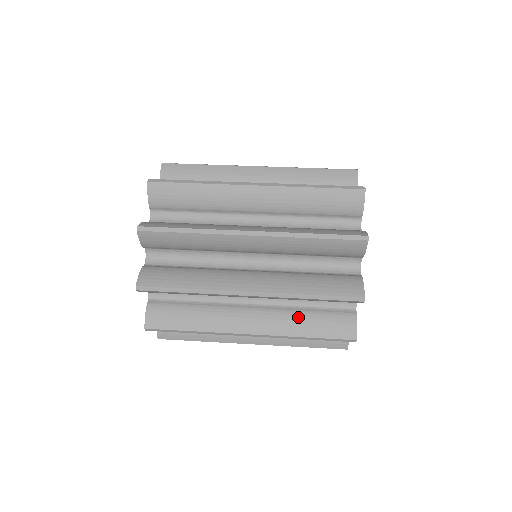
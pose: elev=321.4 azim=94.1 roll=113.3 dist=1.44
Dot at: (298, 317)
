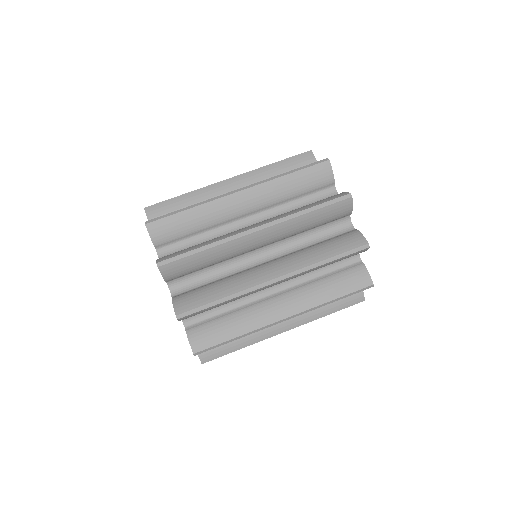
Dot at: (319, 286)
